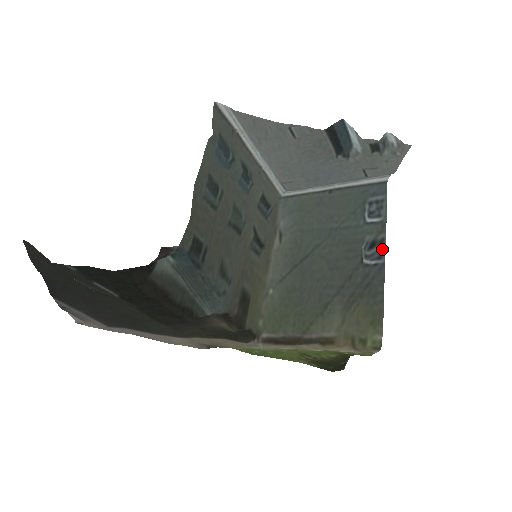
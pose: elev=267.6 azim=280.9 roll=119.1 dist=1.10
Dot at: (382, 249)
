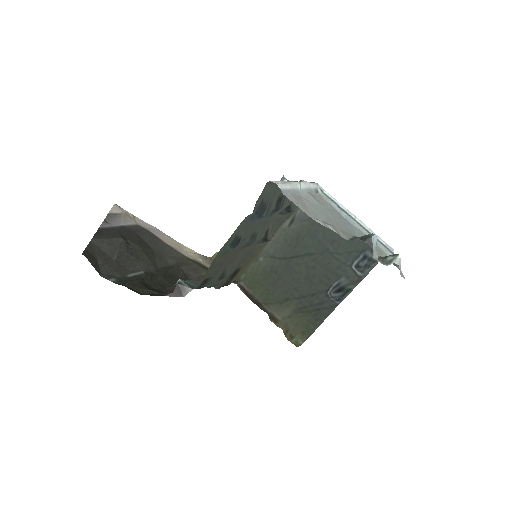
Dot at: (344, 296)
